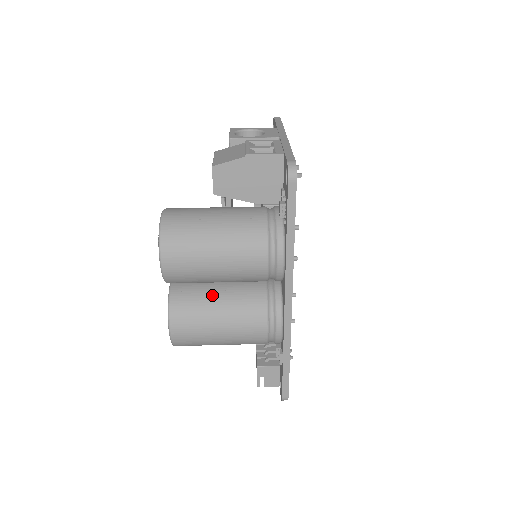
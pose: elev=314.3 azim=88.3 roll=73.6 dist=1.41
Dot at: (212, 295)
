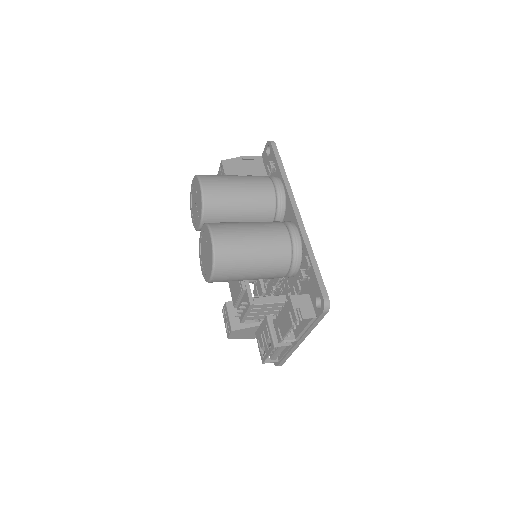
Dot at: occluded
